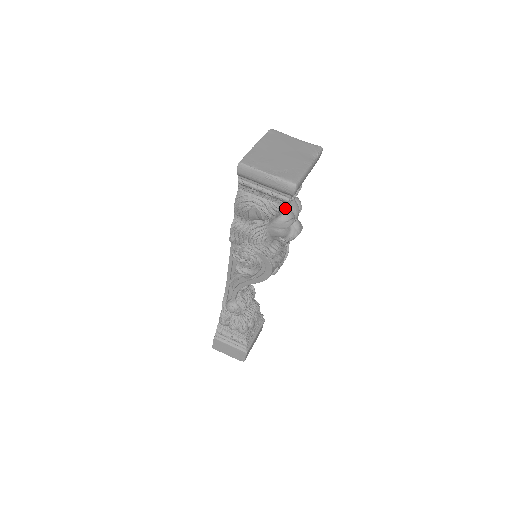
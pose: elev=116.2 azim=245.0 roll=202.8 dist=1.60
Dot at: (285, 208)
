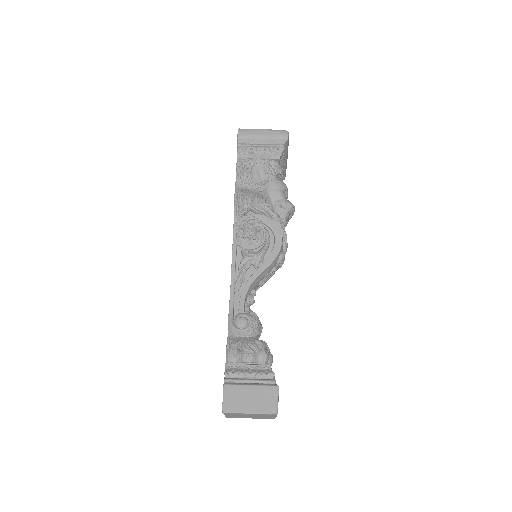
Dot at: (280, 170)
